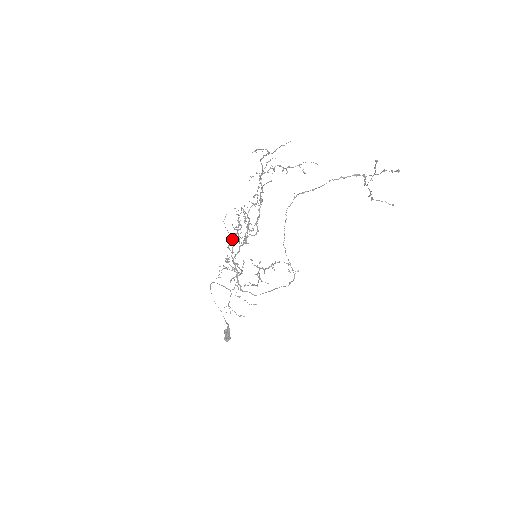
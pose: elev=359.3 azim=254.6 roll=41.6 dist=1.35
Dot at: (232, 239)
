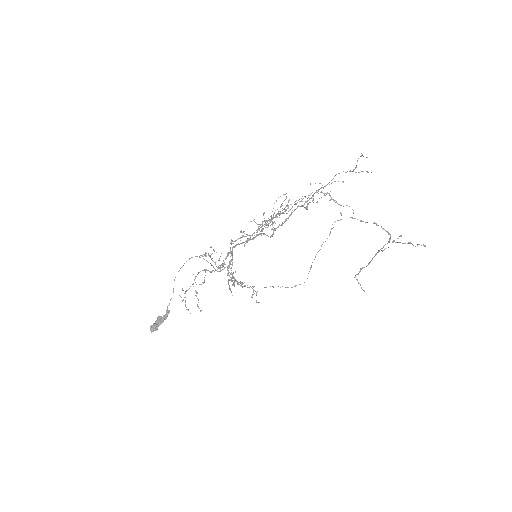
Dot at: occluded
